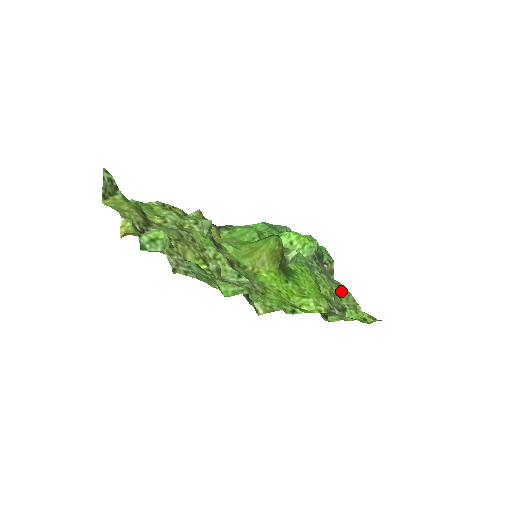
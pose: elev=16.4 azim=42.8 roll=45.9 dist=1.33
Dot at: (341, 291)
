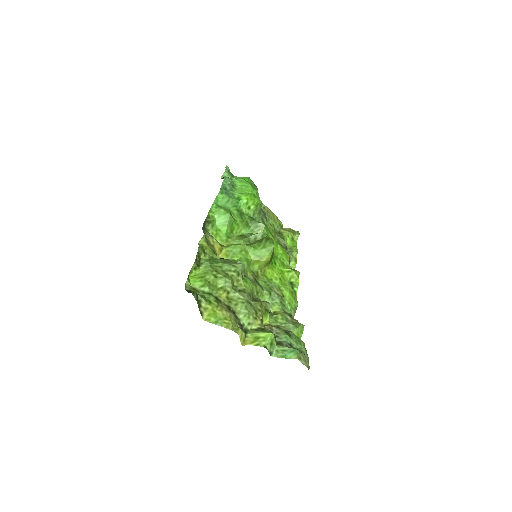
Dot at: (270, 216)
